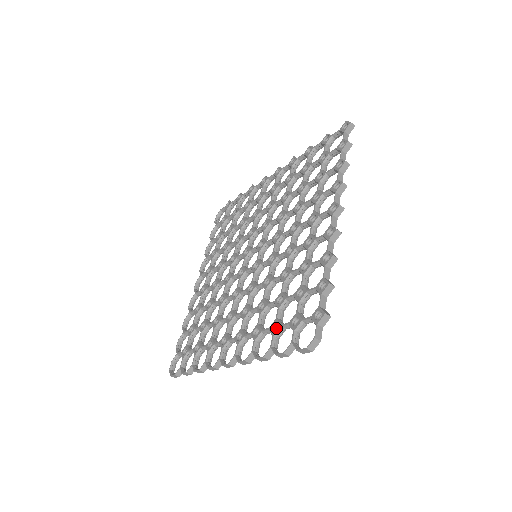
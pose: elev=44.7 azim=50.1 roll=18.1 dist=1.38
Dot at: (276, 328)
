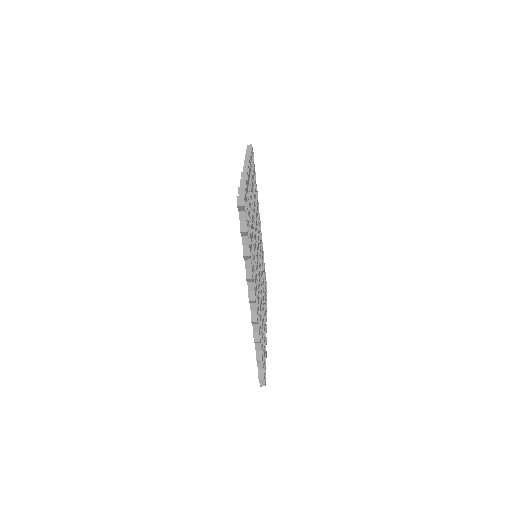
Dot at: occluded
